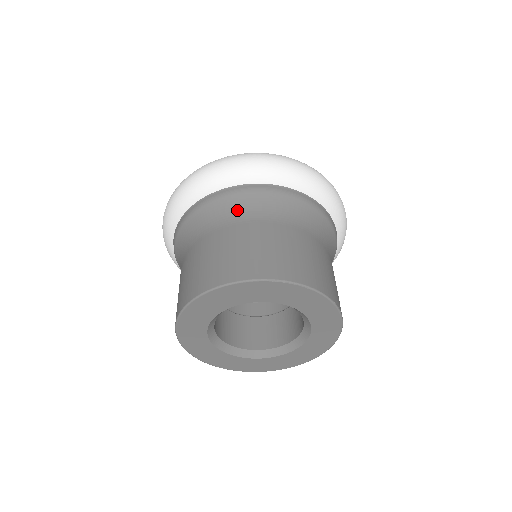
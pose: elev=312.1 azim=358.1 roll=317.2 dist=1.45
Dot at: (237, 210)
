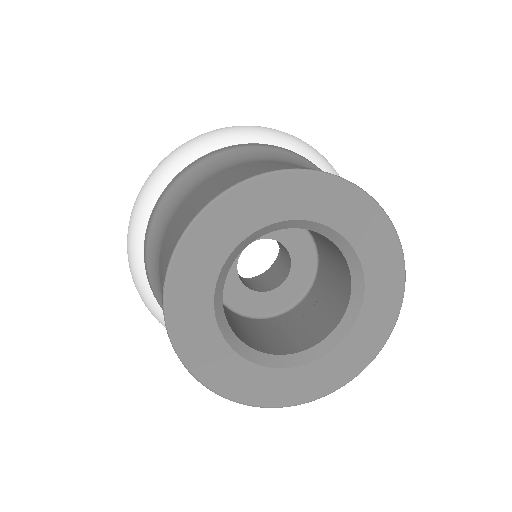
Dot at: (261, 156)
